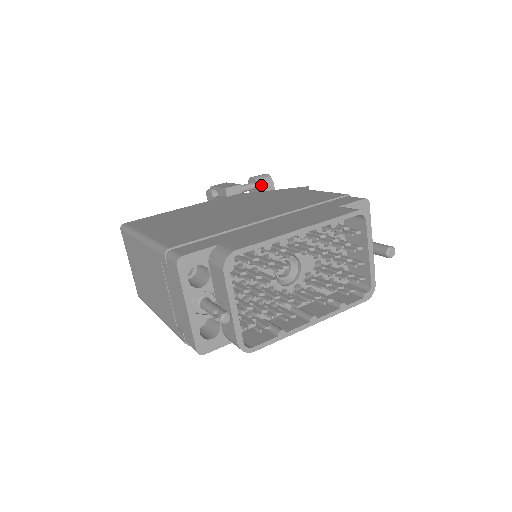
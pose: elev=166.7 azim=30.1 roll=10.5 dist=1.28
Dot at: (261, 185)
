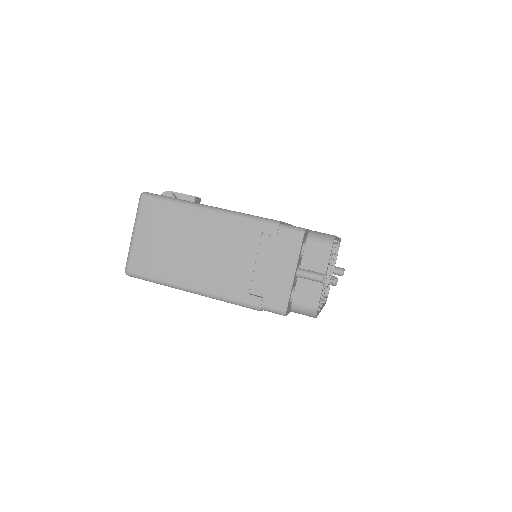
Dot at: occluded
